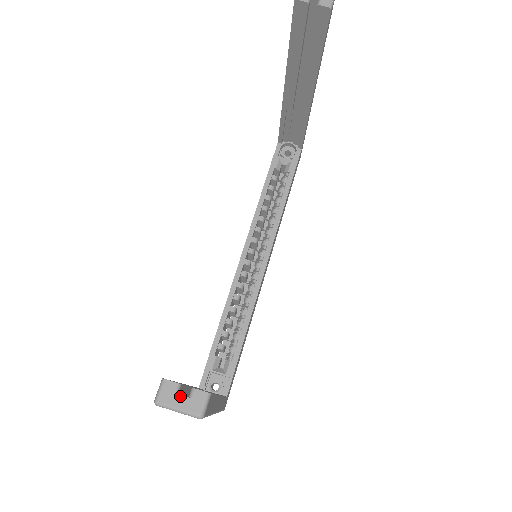
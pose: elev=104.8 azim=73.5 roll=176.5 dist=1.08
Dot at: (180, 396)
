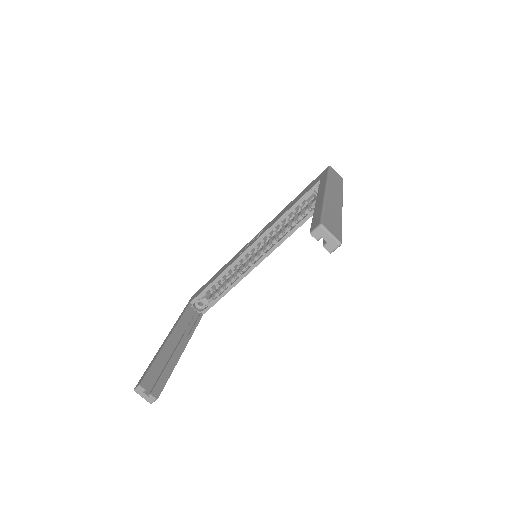
Dot at: (145, 394)
